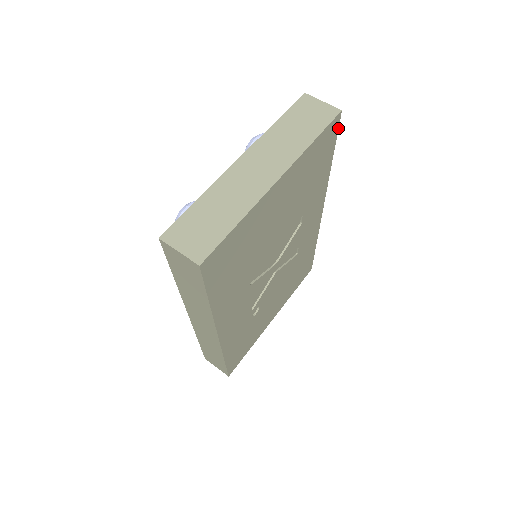
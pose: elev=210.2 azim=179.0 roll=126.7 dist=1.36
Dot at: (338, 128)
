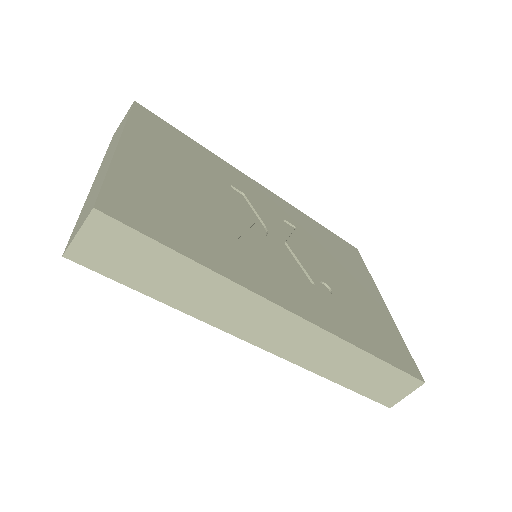
Dot at: (155, 115)
